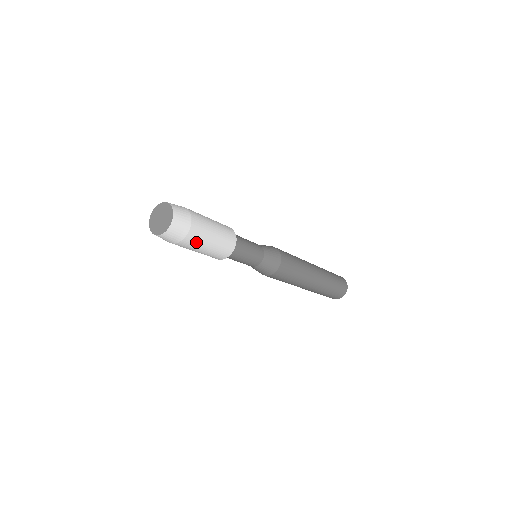
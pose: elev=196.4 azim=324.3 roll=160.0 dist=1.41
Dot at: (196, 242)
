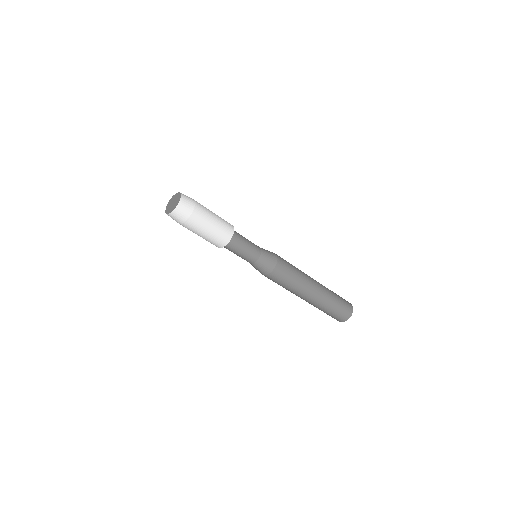
Dot at: (204, 210)
